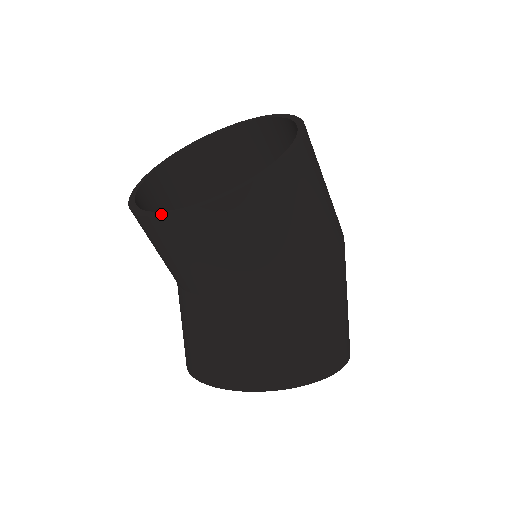
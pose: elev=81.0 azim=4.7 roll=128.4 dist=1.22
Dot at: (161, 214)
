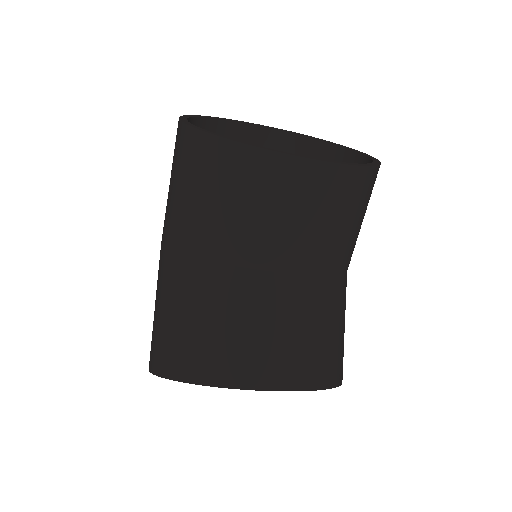
Dot at: (323, 160)
